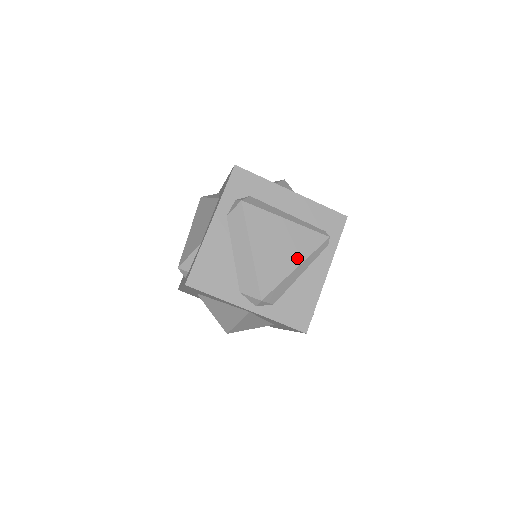
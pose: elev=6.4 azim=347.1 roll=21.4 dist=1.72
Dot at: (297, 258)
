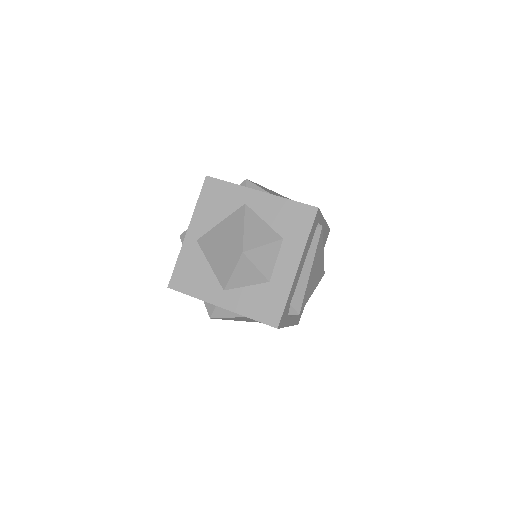
Dot at: (322, 253)
